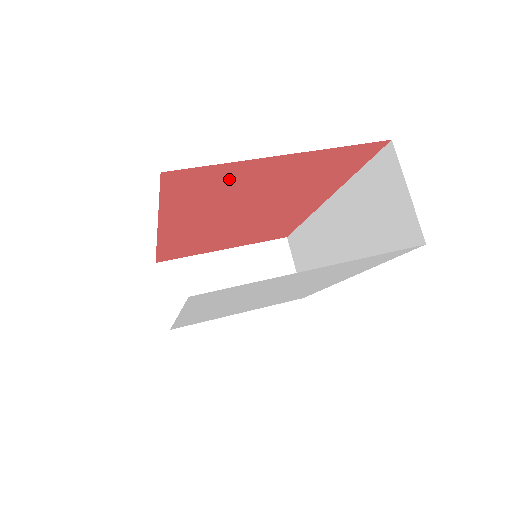
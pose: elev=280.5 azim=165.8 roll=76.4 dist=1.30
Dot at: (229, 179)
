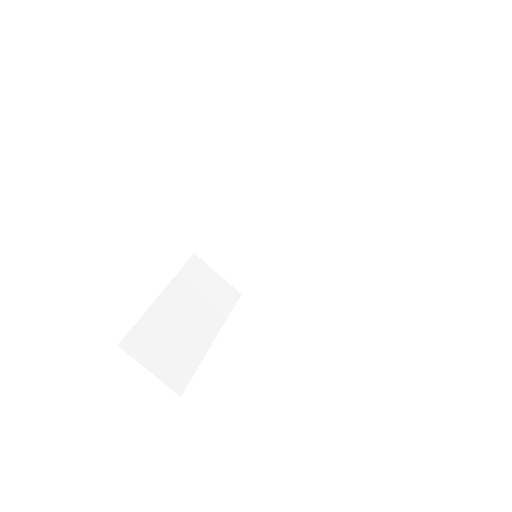
Dot at: occluded
